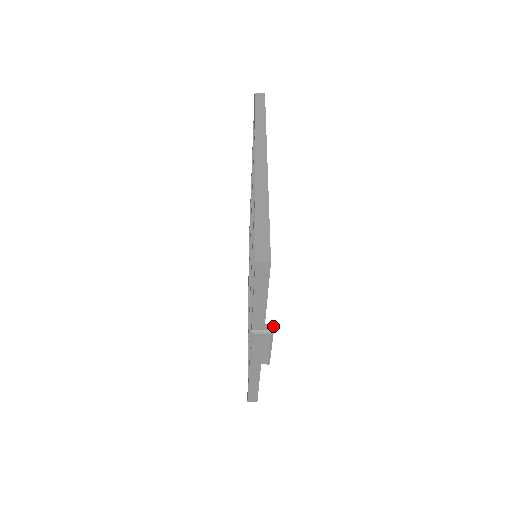
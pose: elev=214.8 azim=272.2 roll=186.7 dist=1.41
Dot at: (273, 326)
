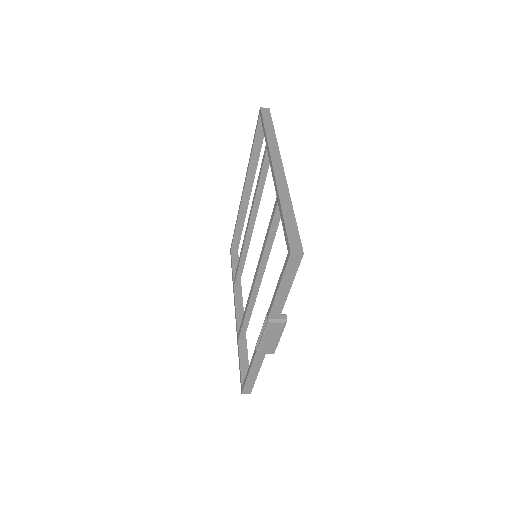
Dot at: (286, 316)
